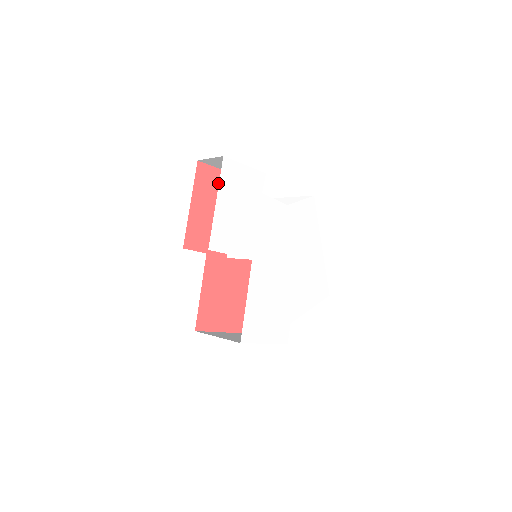
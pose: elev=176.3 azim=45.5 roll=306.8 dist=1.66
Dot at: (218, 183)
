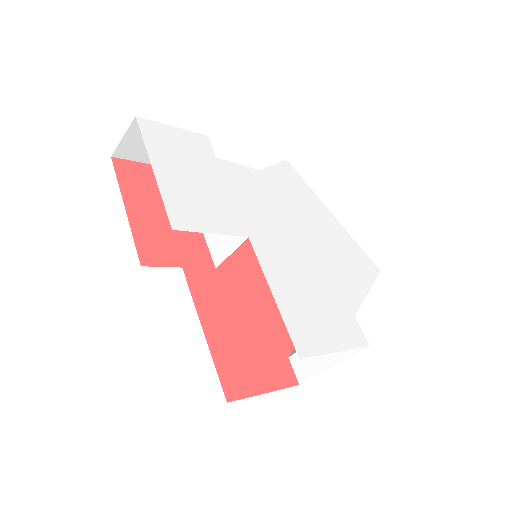
Dot at: (155, 180)
